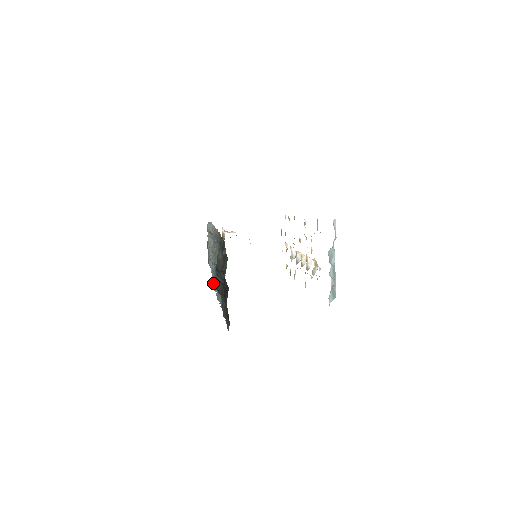
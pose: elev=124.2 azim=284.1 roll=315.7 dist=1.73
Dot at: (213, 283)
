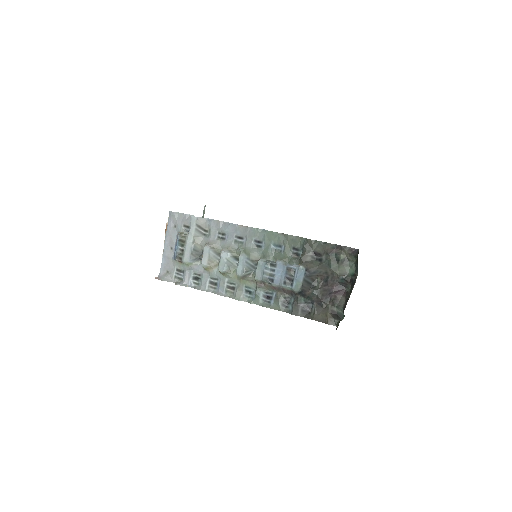
Dot at: (184, 282)
